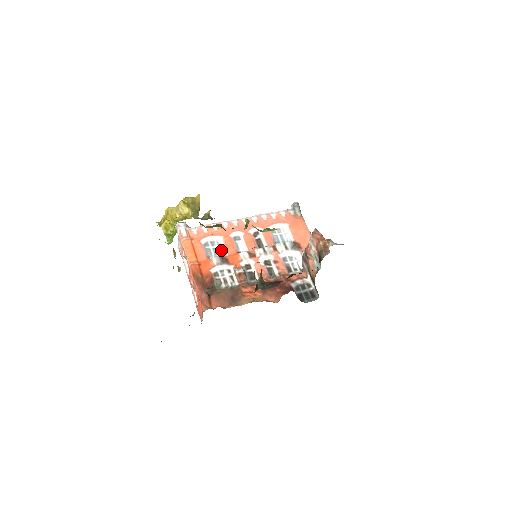
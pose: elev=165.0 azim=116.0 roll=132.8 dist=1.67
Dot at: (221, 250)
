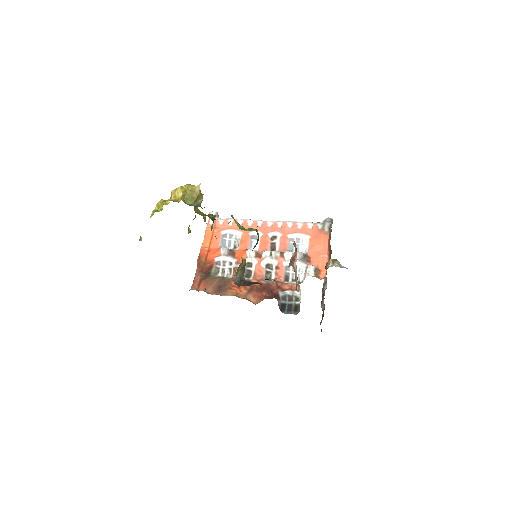
Dot at: (236, 244)
